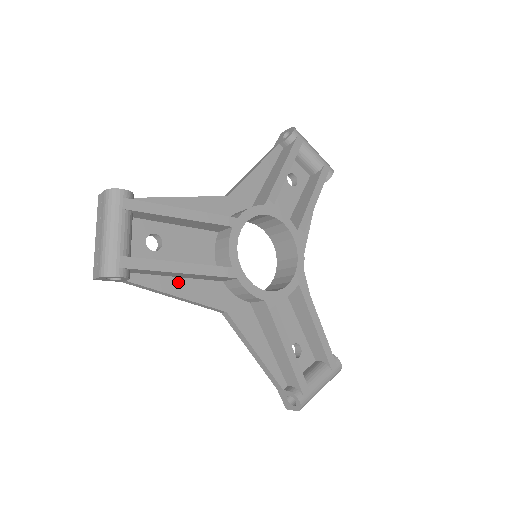
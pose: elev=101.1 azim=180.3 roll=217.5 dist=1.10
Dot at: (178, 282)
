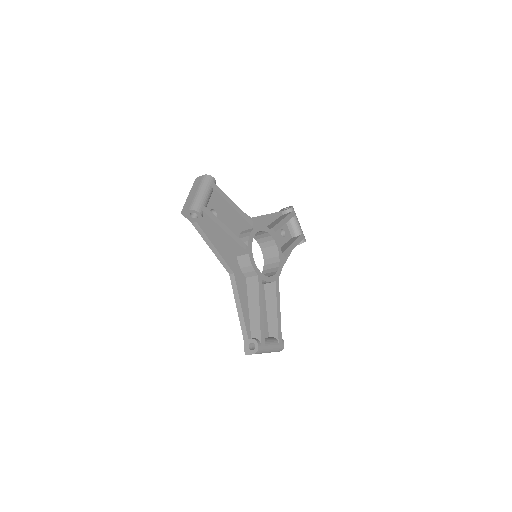
Dot at: (217, 241)
